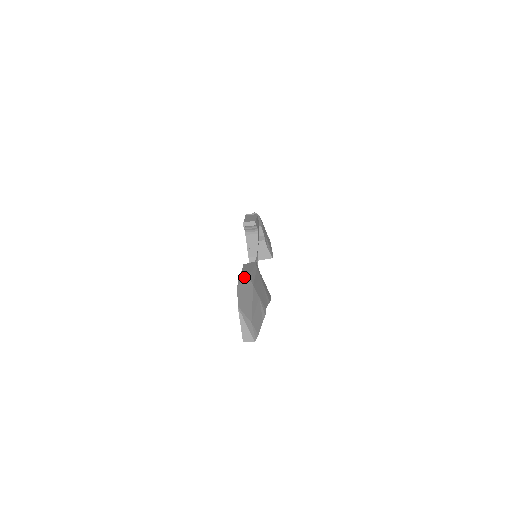
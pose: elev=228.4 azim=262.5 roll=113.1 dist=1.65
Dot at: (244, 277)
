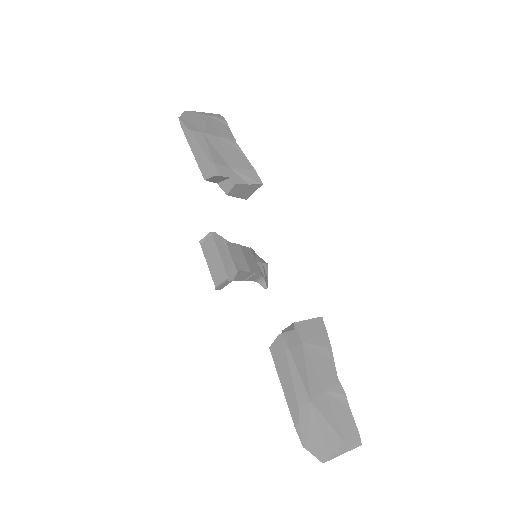
Dot at: (297, 416)
